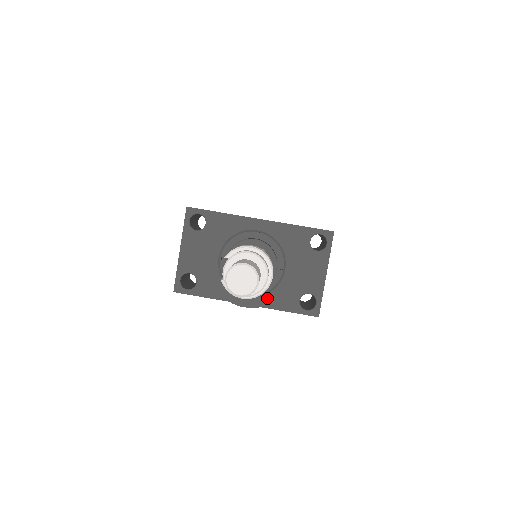
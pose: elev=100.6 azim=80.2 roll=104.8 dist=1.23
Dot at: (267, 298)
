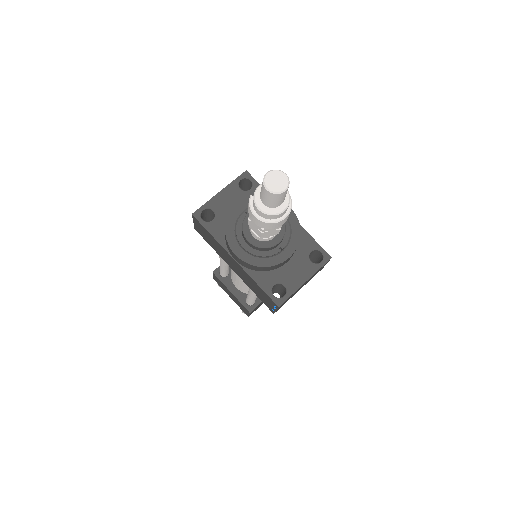
Dot at: (256, 260)
